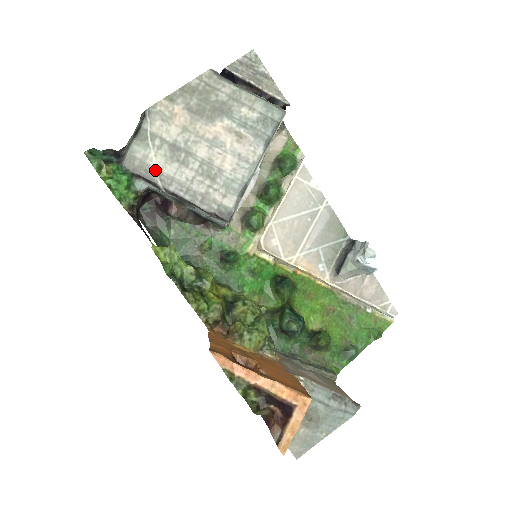
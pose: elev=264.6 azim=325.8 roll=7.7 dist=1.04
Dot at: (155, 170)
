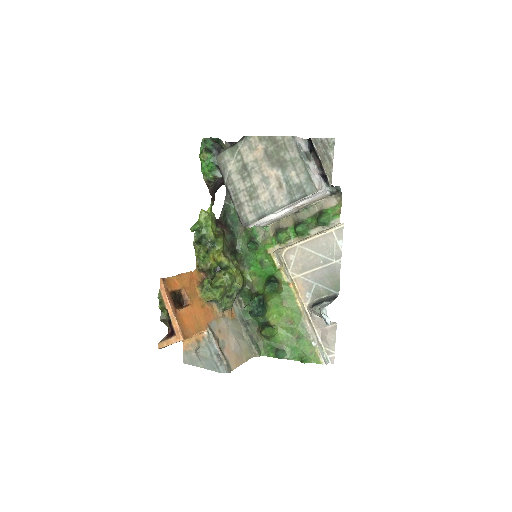
Dot at: (228, 172)
